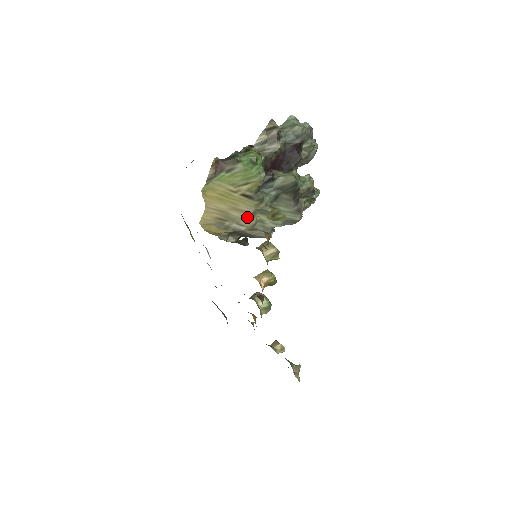
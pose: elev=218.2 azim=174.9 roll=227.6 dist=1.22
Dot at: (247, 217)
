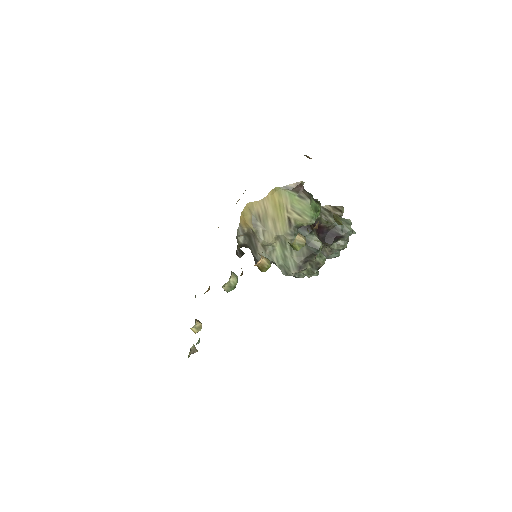
Dot at: (273, 234)
